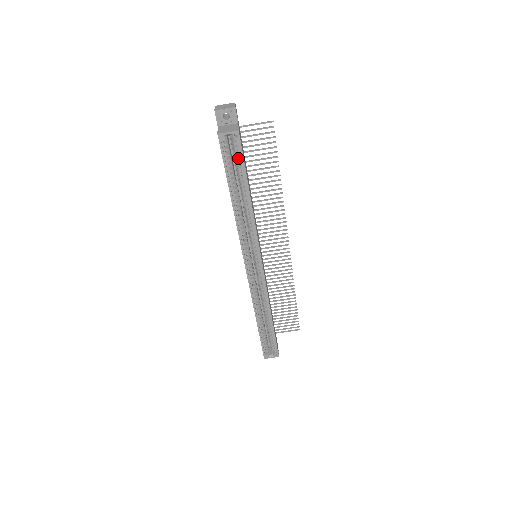
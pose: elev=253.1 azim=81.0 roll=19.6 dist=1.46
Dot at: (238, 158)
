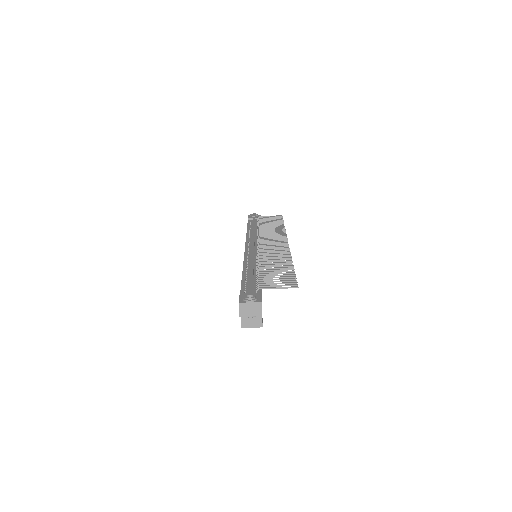
Dot at: occluded
